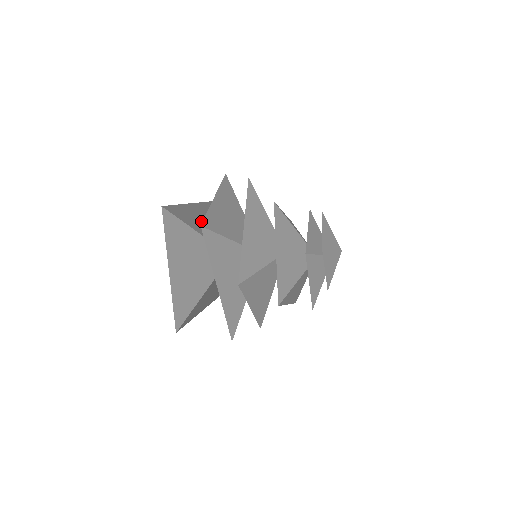
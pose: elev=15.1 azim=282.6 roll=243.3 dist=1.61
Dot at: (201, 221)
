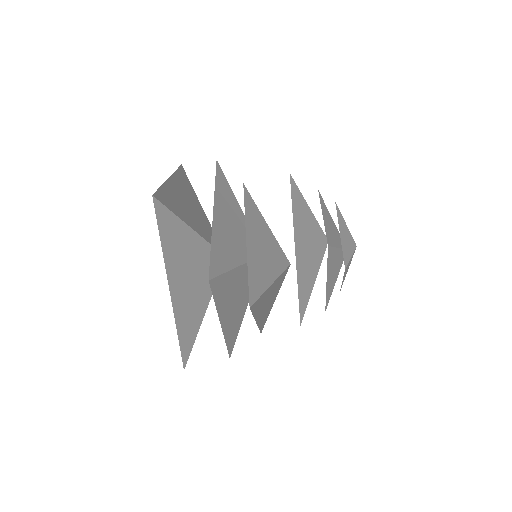
Dot at: occluded
